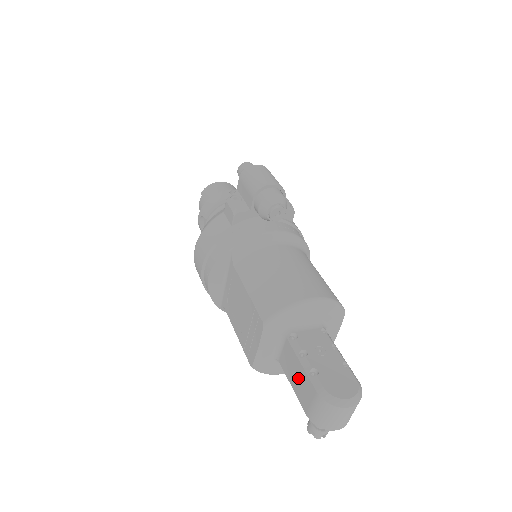
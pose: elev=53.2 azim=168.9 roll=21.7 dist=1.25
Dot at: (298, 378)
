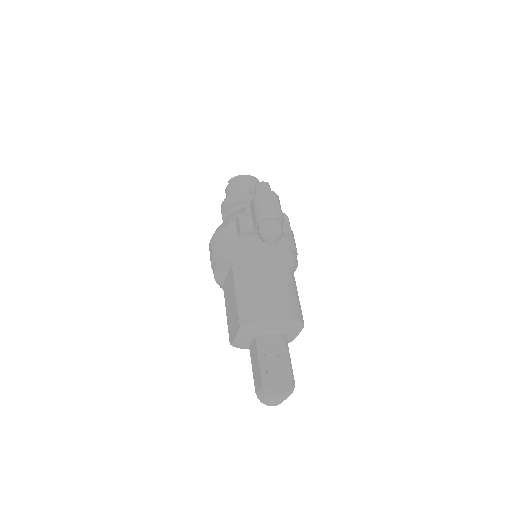
Dot at: (256, 367)
